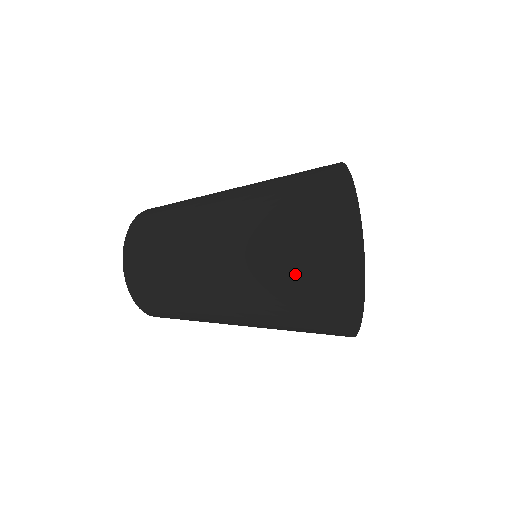
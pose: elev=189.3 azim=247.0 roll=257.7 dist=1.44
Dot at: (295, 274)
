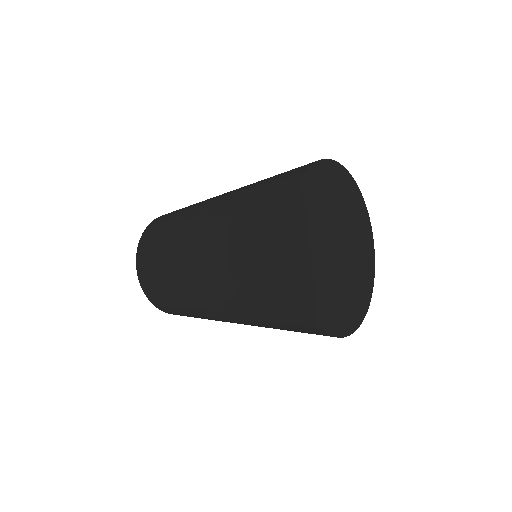
Dot at: (264, 271)
